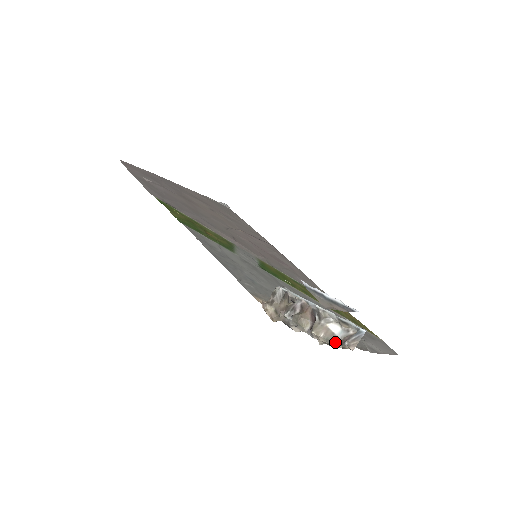
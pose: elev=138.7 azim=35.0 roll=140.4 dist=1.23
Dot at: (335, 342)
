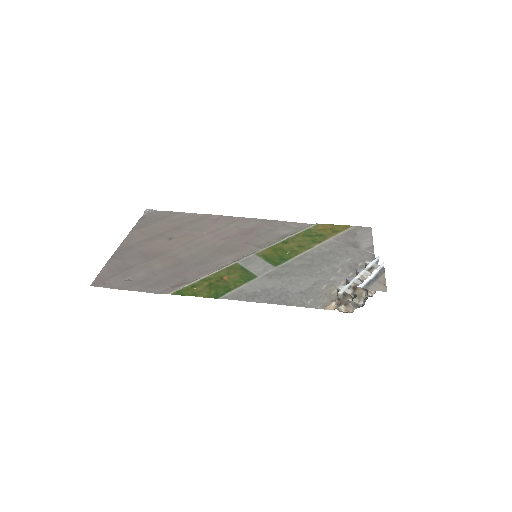
Dot at: occluded
